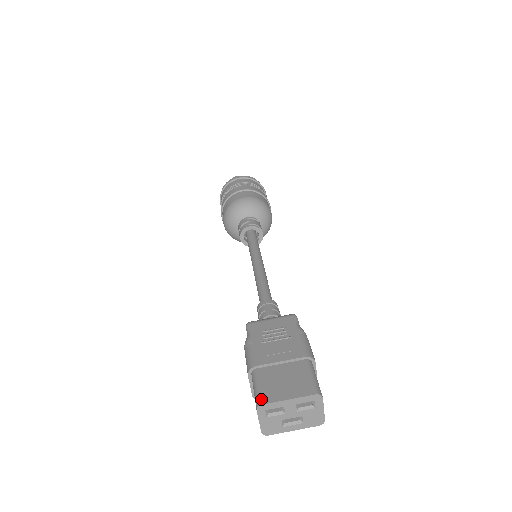
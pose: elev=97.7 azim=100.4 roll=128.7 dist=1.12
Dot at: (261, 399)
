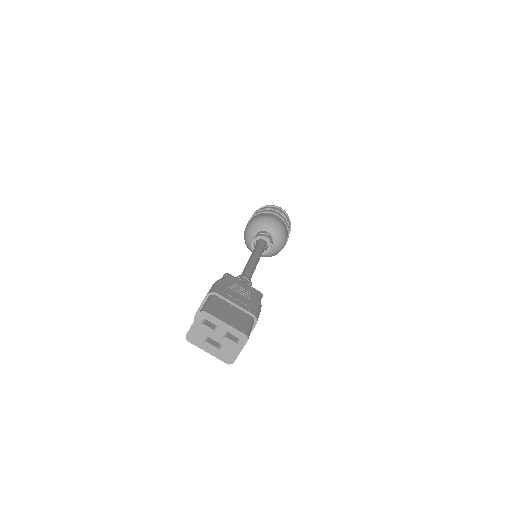
Dot at: (207, 309)
